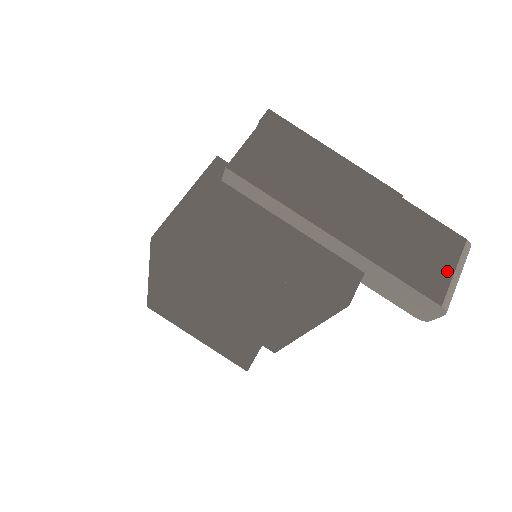
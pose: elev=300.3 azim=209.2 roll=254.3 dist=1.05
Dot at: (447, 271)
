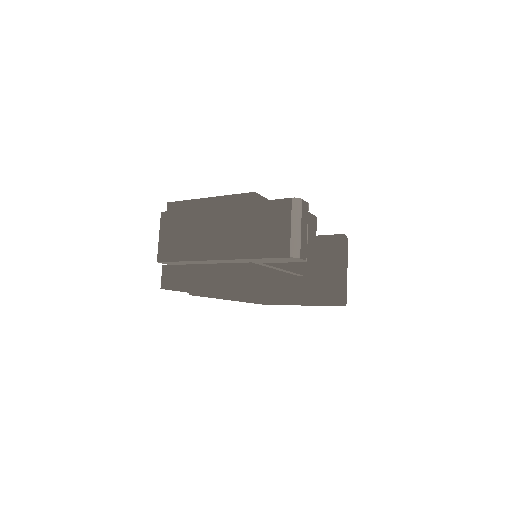
Dot at: (286, 231)
